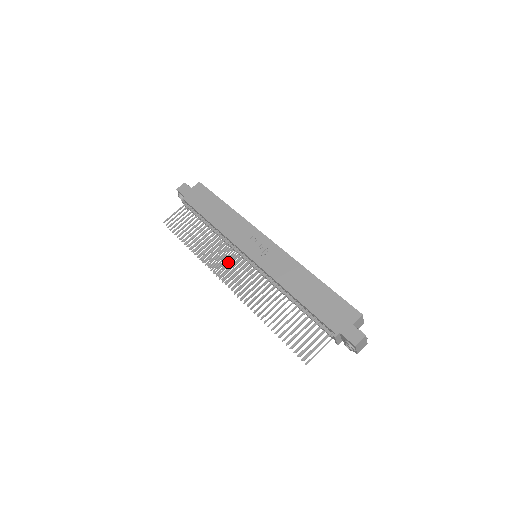
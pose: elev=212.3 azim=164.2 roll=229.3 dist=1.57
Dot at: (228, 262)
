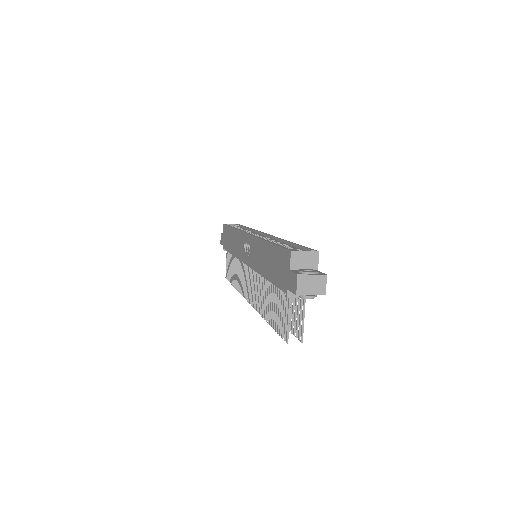
Dot at: (245, 280)
